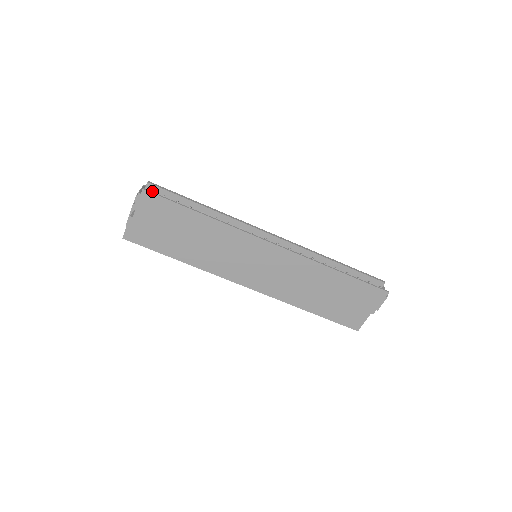
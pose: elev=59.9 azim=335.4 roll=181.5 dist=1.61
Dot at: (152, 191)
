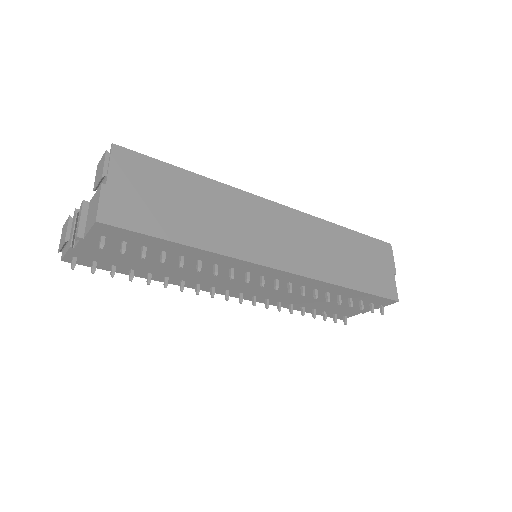
Dot at: occluded
